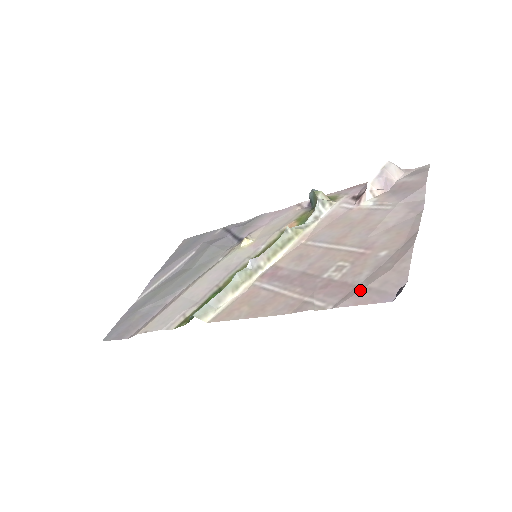
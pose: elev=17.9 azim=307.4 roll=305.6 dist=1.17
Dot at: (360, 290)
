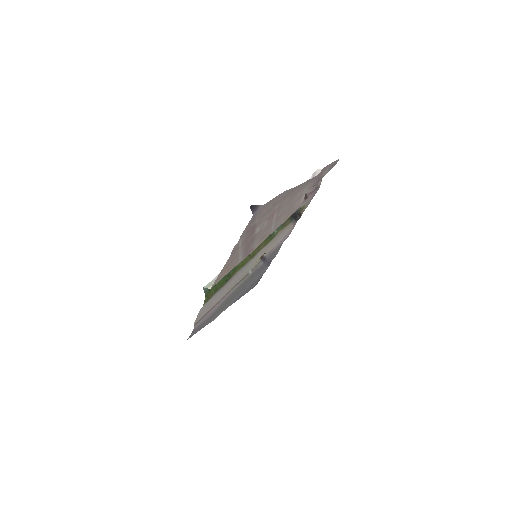
Dot at: (252, 223)
